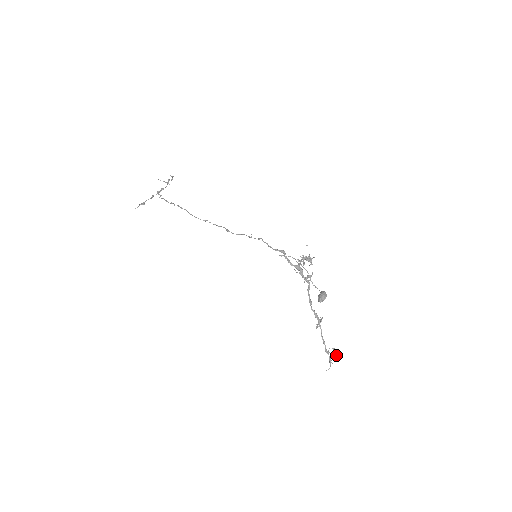
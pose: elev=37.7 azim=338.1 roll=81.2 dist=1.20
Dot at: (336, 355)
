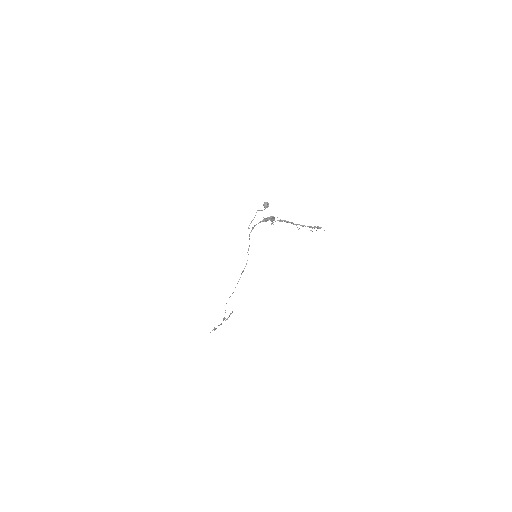
Dot at: (320, 227)
